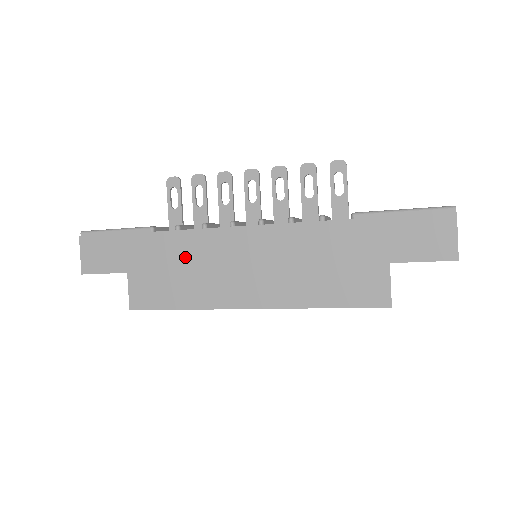
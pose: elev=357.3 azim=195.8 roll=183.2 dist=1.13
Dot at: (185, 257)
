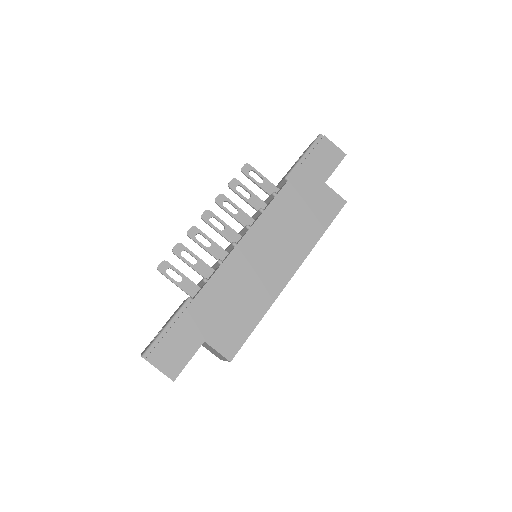
Dot at: (230, 290)
